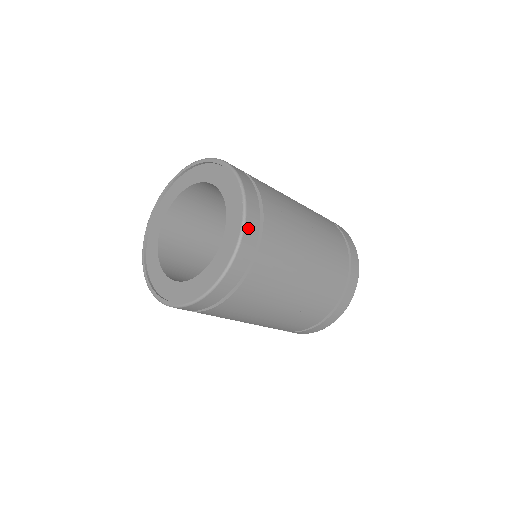
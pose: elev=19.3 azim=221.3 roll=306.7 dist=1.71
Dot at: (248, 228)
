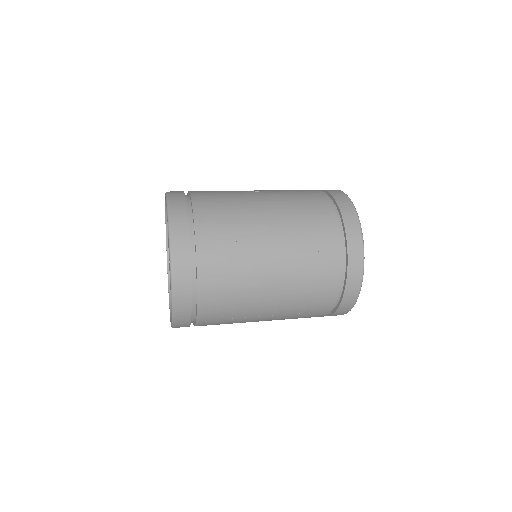
Dot at: (178, 327)
